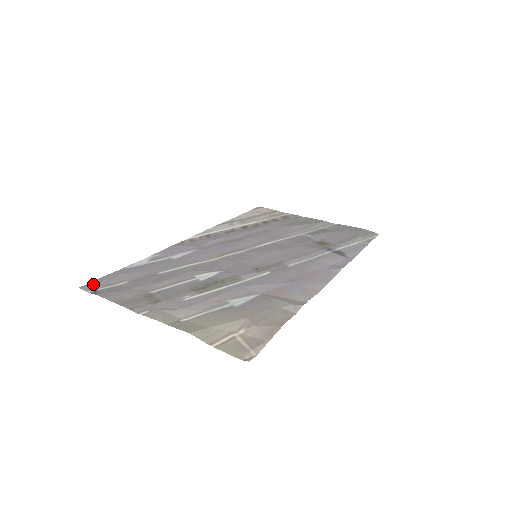
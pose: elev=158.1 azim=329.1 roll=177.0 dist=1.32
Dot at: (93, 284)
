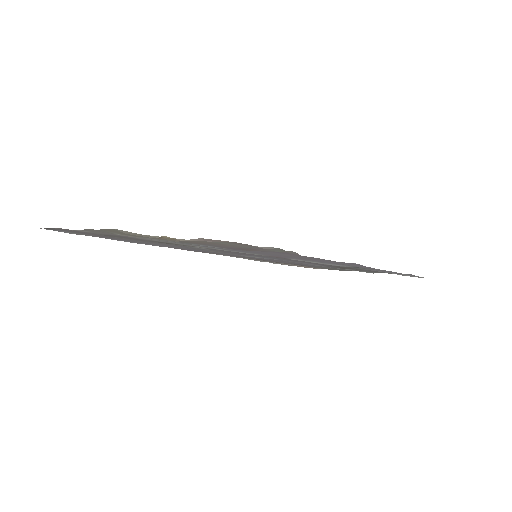
Dot at: occluded
